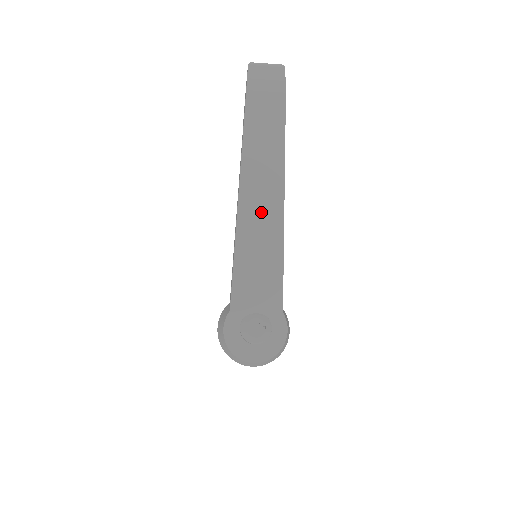
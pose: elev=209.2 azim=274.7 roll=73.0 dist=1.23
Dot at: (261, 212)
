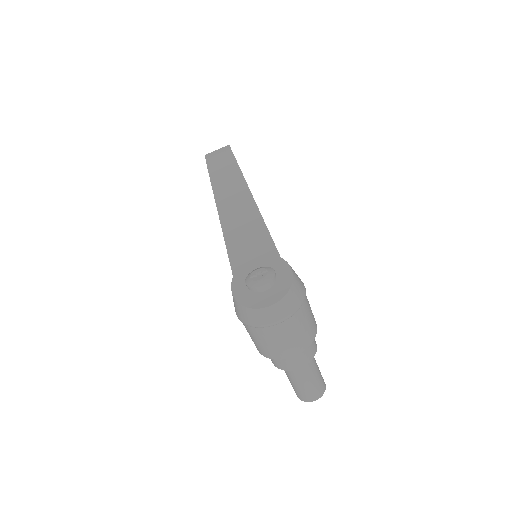
Dot at: (237, 208)
